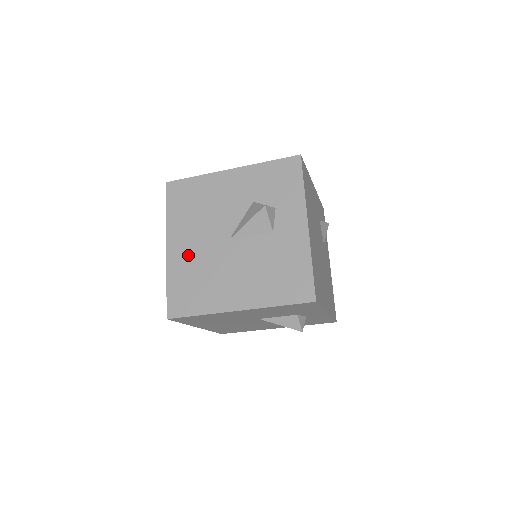
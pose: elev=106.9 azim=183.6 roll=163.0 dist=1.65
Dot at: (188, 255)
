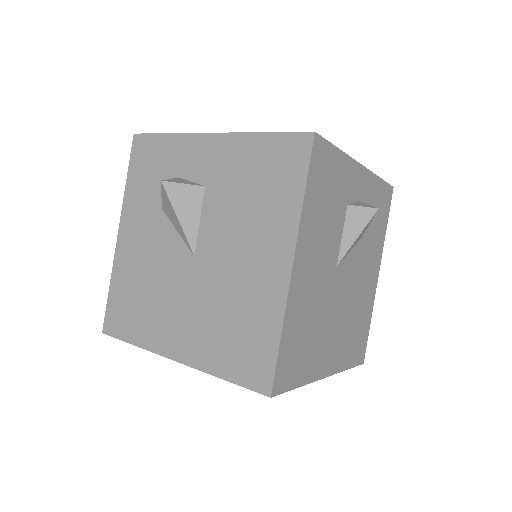
Dot at: (194, 328)
